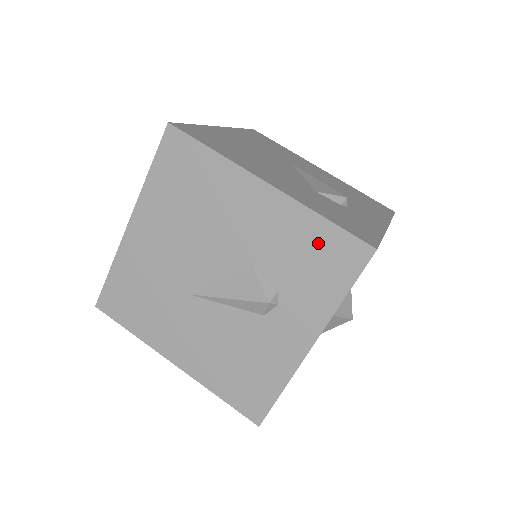
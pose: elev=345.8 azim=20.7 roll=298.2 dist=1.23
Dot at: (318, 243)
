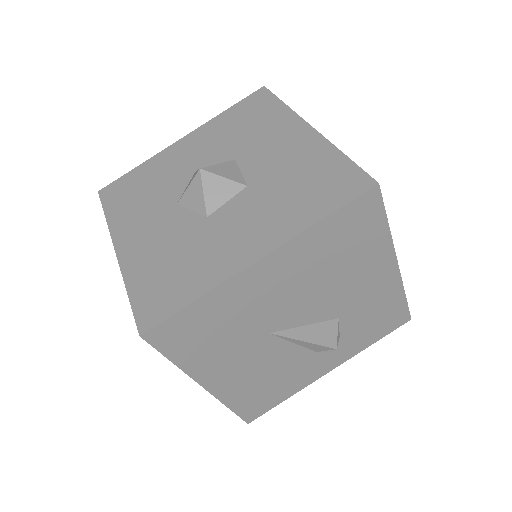
Dot at: (389, 310)
